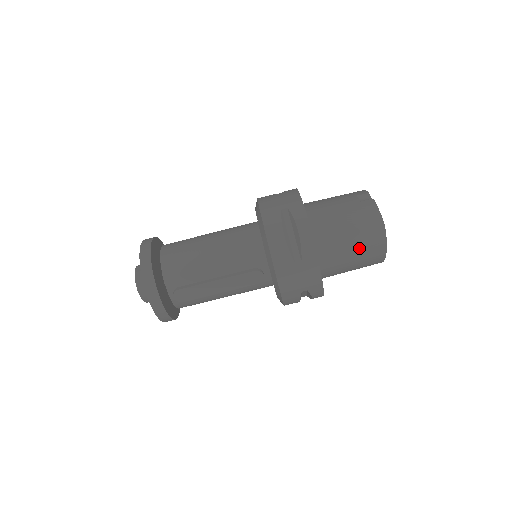
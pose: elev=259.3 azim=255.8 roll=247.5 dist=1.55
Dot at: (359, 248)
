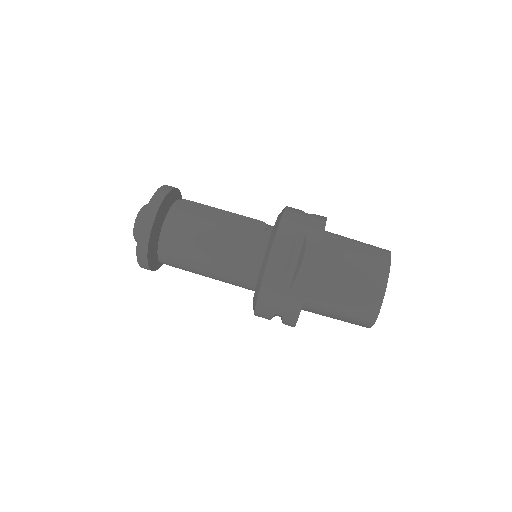
Dot at: (363, 250)
